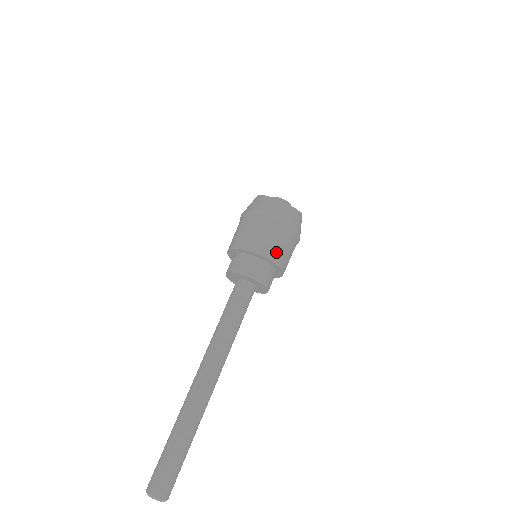
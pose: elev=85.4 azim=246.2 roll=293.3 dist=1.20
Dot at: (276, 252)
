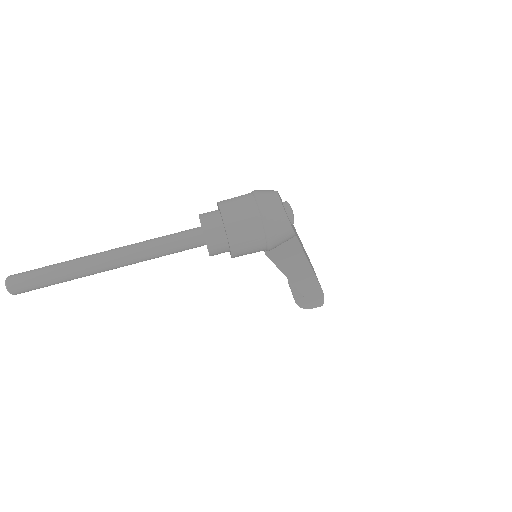
Dot at: (234, 221)
